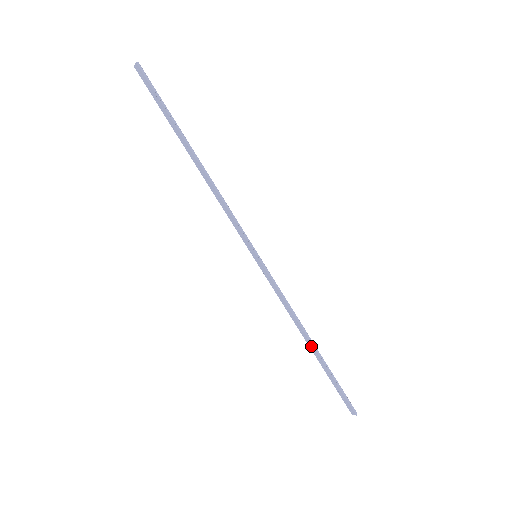
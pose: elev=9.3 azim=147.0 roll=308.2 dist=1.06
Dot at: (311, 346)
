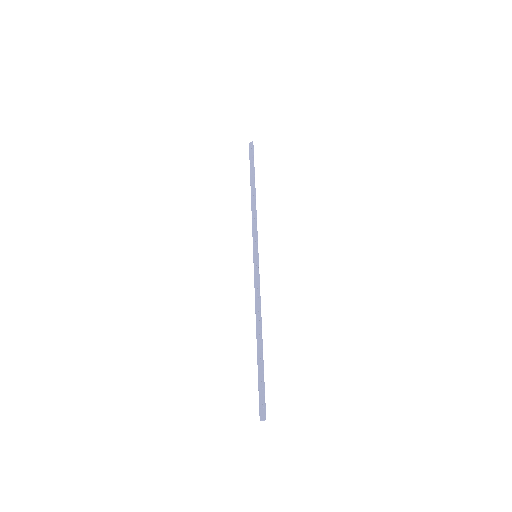
Dot at: (259, 336)
